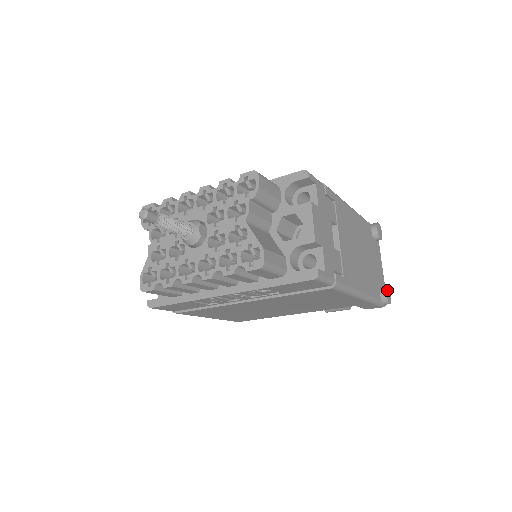
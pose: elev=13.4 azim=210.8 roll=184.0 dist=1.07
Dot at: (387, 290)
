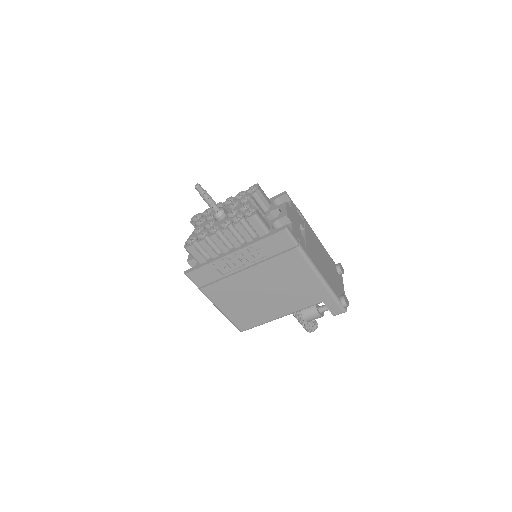
Dot at: (345, 297)
